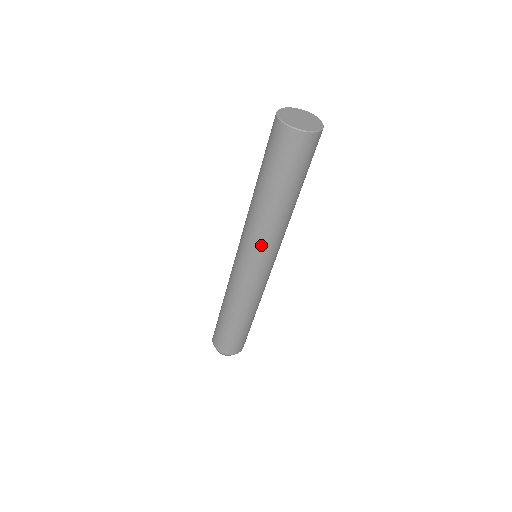
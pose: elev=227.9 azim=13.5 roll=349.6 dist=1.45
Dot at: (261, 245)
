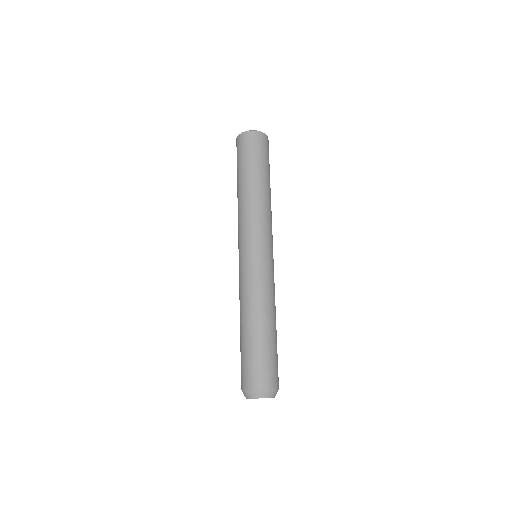
Dot at: (247, 225)
